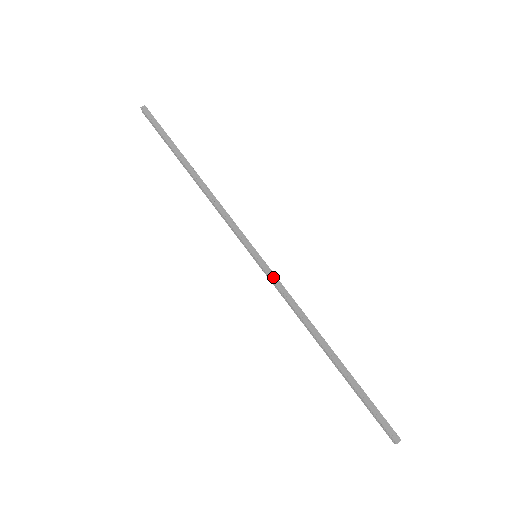
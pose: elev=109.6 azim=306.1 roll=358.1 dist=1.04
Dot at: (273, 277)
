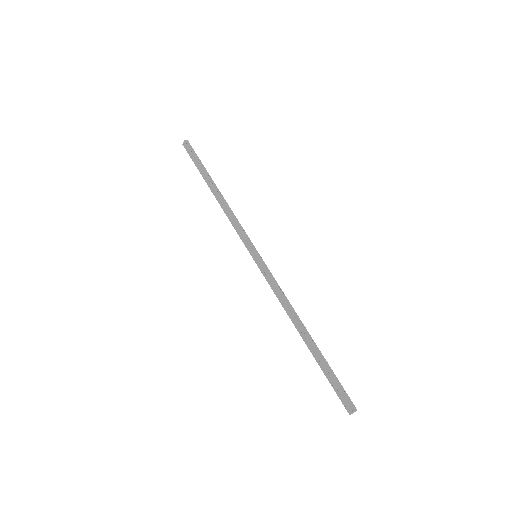
Dot at: (269, 272)
